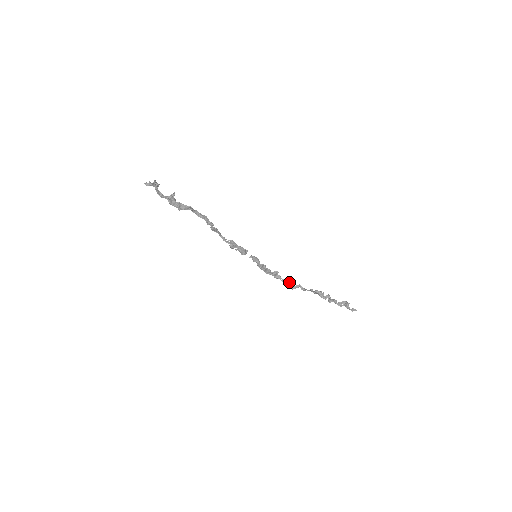
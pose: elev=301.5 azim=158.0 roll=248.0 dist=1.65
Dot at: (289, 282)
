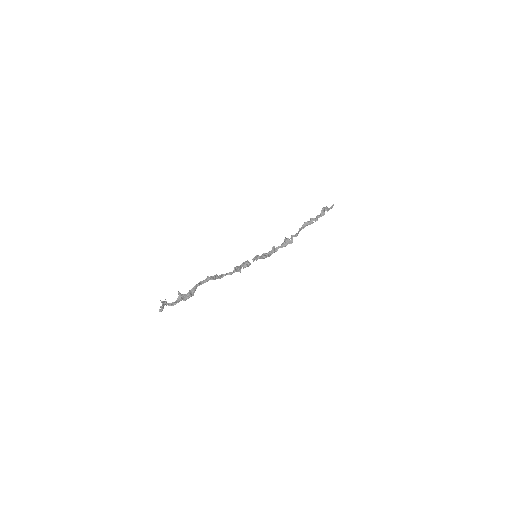
Dot at: (285, 243)
